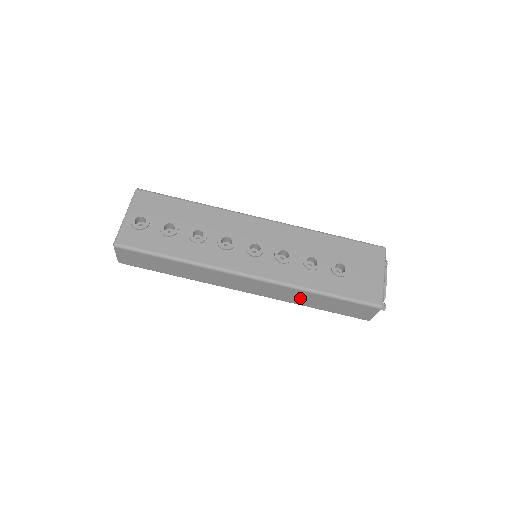
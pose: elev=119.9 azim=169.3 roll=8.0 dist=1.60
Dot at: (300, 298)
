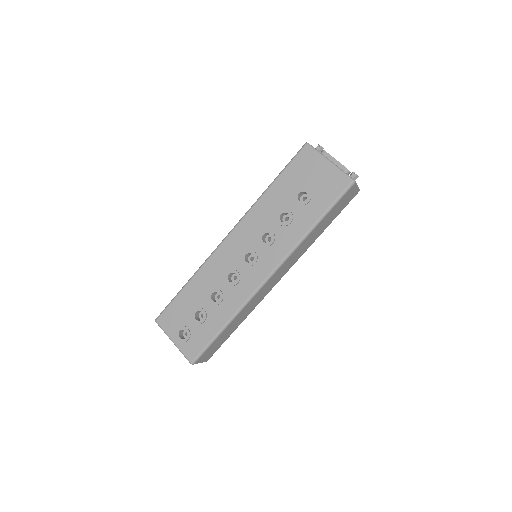
Dot at: (309, 242)
